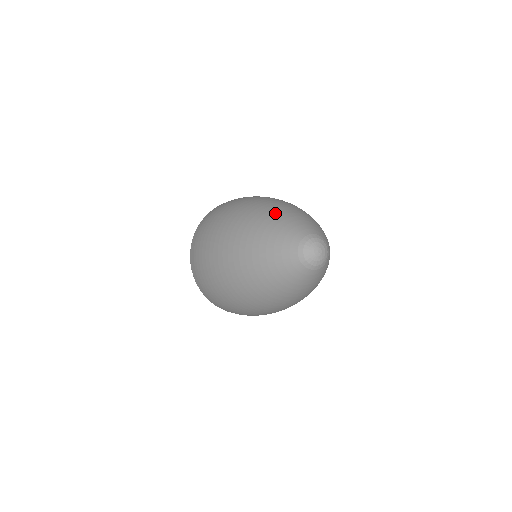
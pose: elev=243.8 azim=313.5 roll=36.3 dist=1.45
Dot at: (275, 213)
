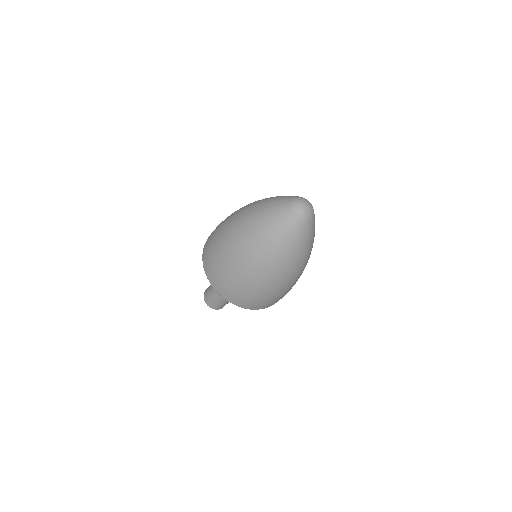
Dot at: (259, 205)
